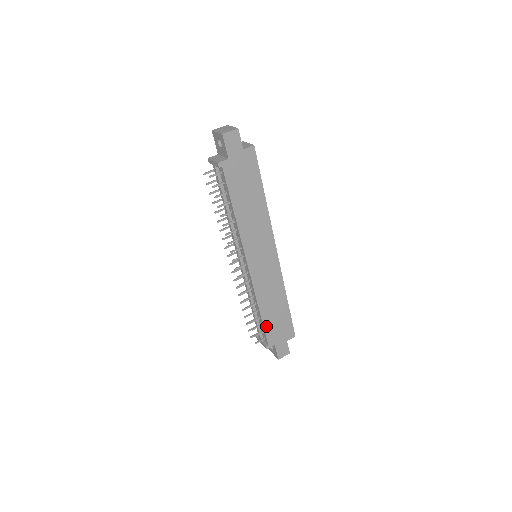
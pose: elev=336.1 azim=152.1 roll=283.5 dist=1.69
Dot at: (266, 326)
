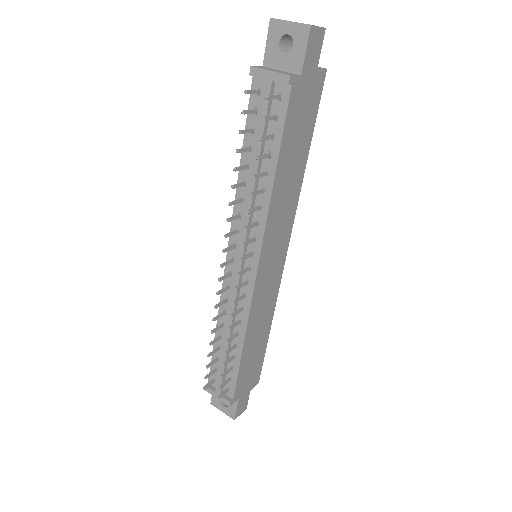
Dot at: (241, 369)
